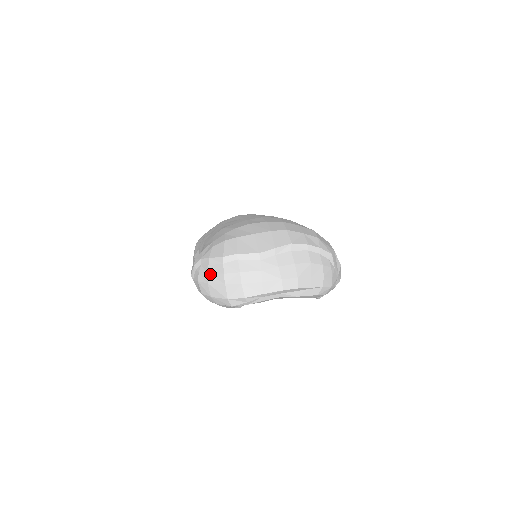
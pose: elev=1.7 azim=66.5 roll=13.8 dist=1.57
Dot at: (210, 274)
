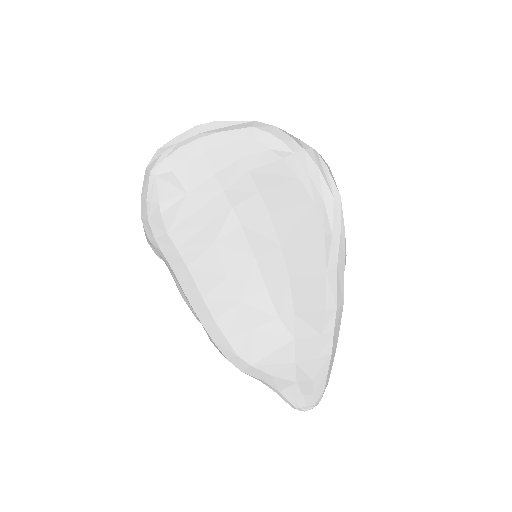
Dot at: occluded
